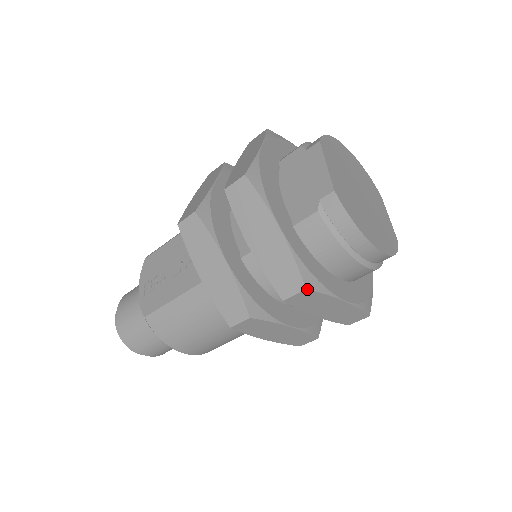
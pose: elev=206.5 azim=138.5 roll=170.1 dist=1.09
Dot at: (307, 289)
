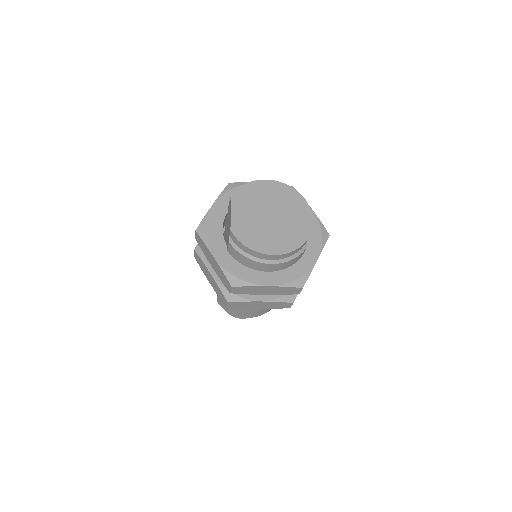
Dot at: (233, 287)
